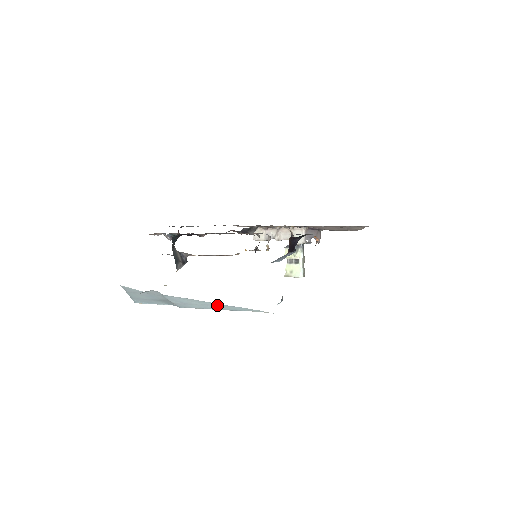
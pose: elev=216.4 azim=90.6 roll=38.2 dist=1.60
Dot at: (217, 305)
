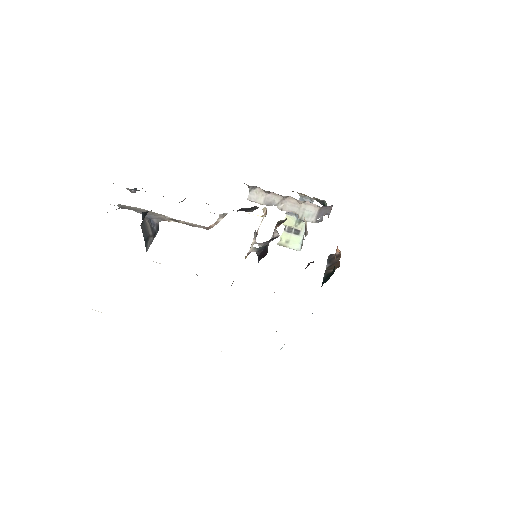
Dot at: occluded
